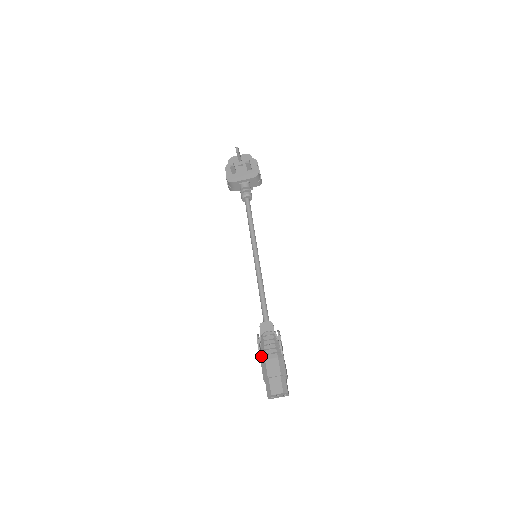
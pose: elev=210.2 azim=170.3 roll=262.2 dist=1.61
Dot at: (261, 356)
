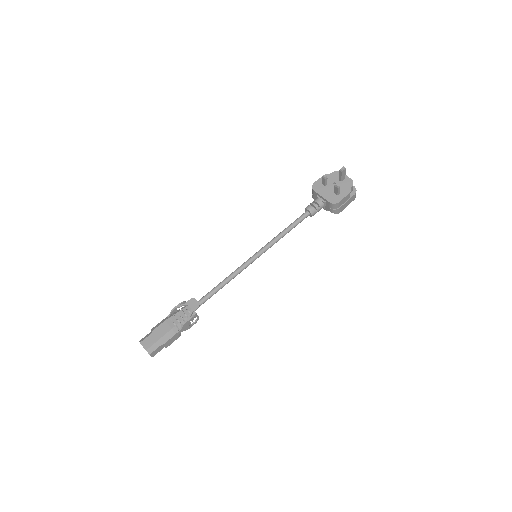
Dot at: (169, 316)
